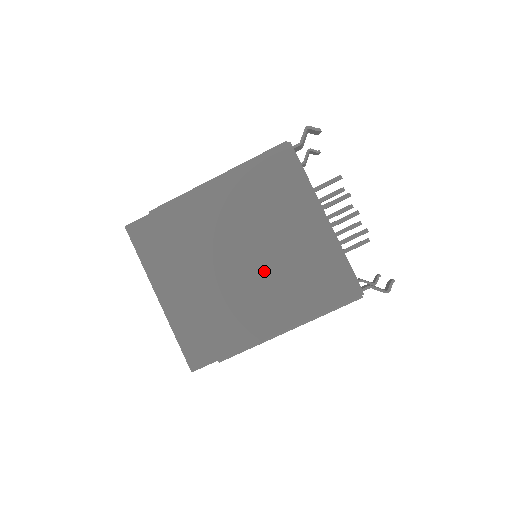
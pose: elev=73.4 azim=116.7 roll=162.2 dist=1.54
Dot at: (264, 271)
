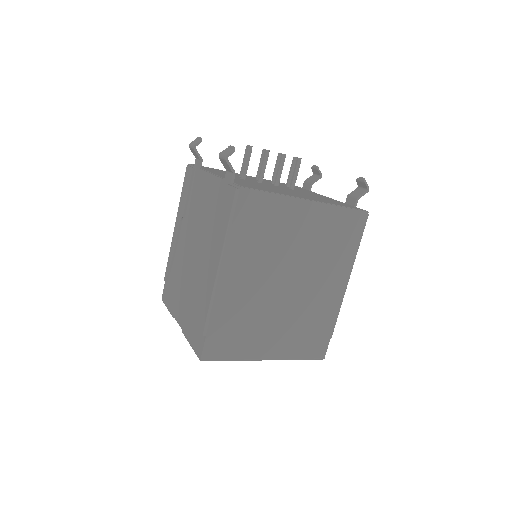
Dot at: (307, 271)
